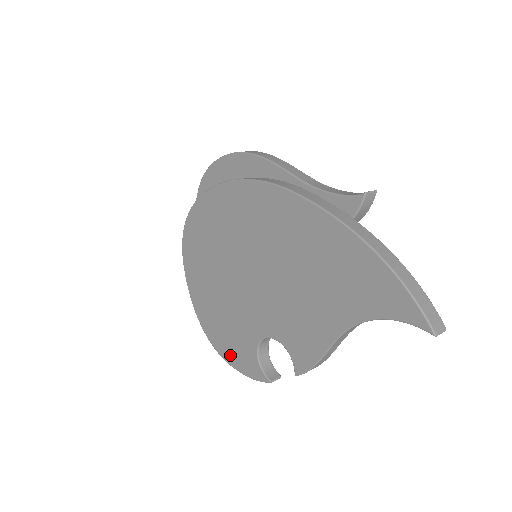
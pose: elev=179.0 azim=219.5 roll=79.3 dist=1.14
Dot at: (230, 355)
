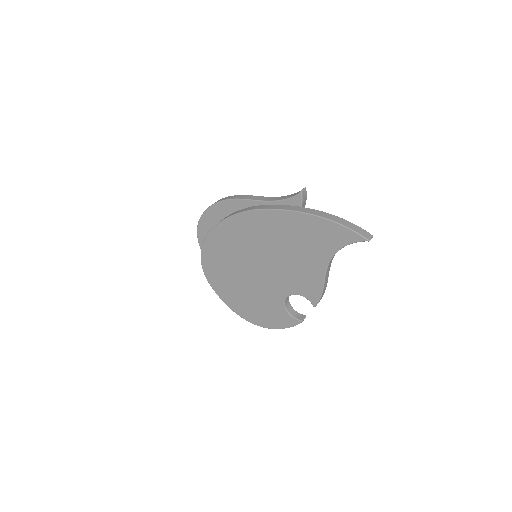
Dot at: (270, 323)
